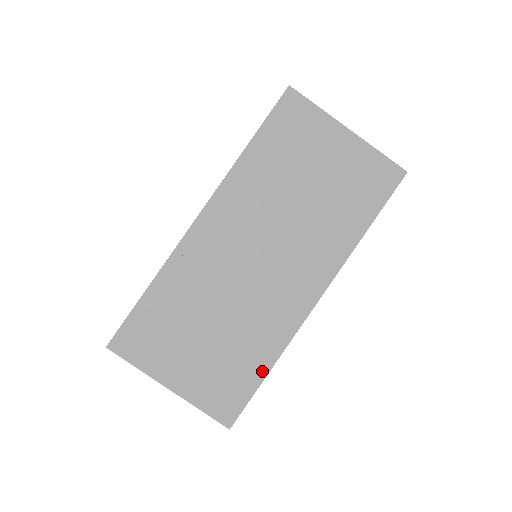
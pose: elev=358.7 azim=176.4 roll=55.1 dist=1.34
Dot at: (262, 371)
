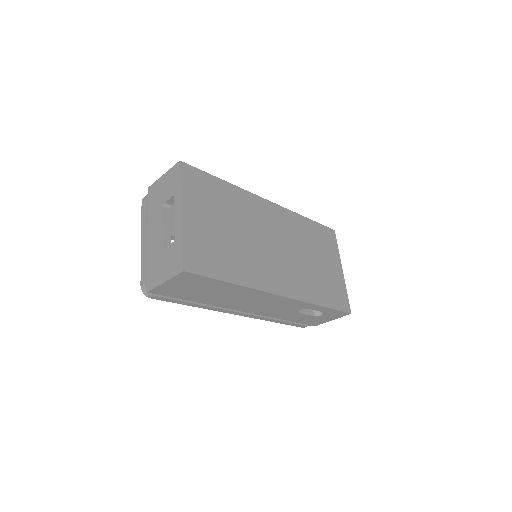
Dot at: (229, 278)
